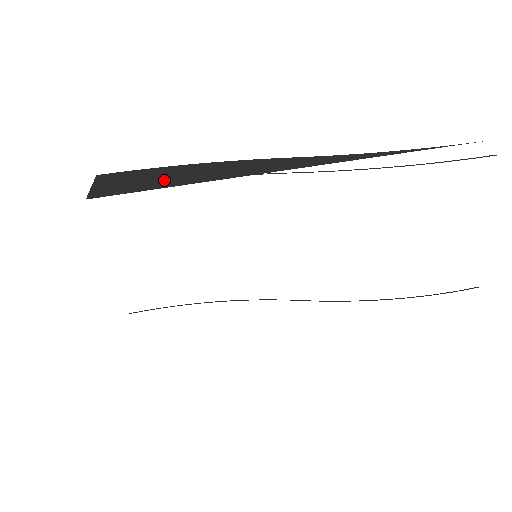
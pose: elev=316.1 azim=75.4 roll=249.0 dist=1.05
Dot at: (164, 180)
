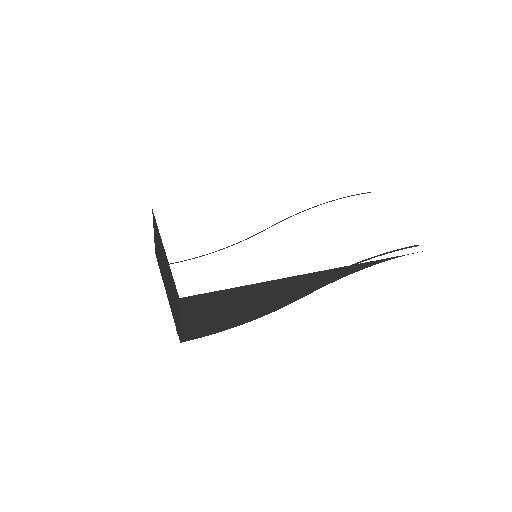
Dot at: occluded
